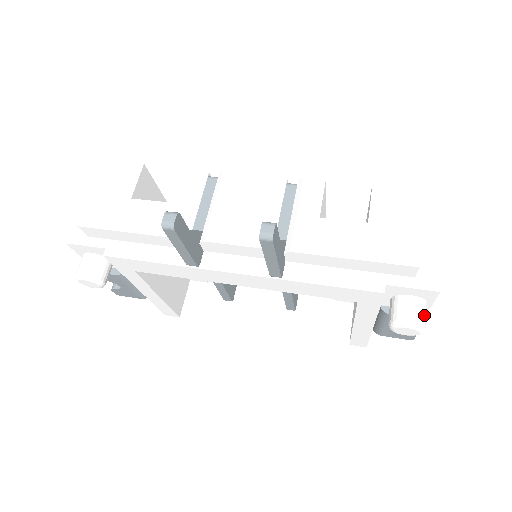
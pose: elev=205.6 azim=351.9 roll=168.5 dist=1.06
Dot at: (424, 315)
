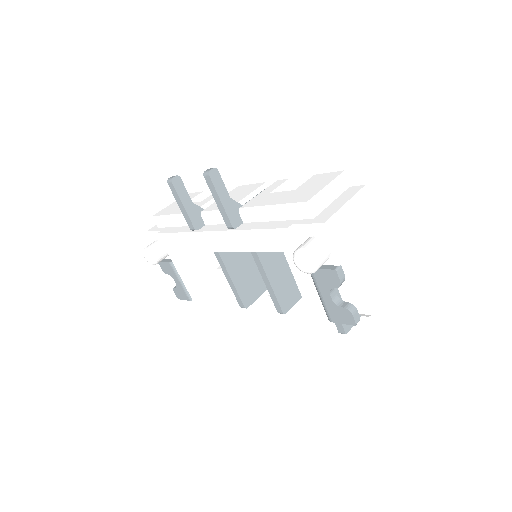
Dot at: (317, 249)
